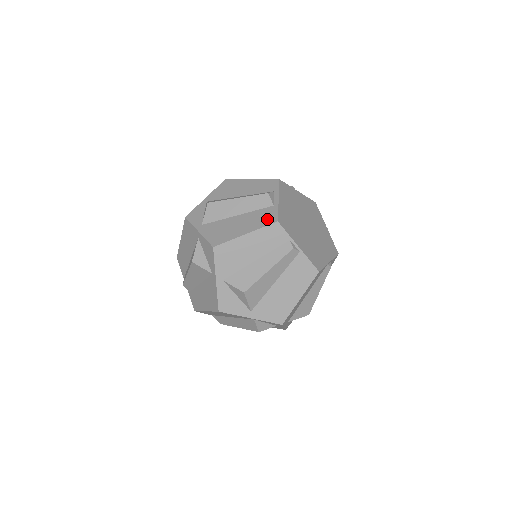
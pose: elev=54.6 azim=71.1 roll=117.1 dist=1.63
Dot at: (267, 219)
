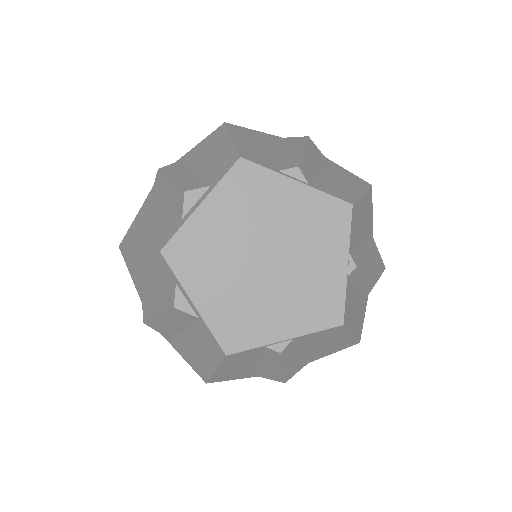
Dot at: (213, 348)
